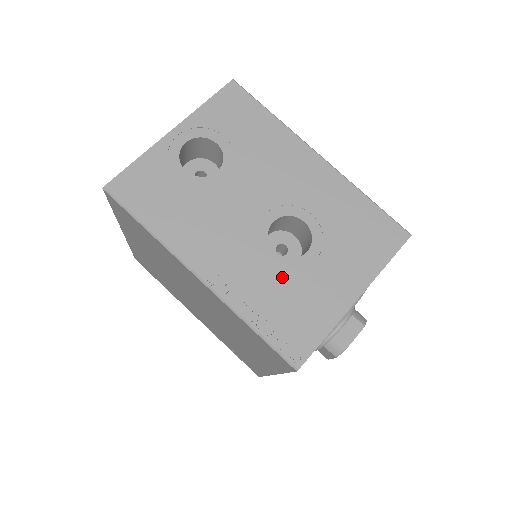
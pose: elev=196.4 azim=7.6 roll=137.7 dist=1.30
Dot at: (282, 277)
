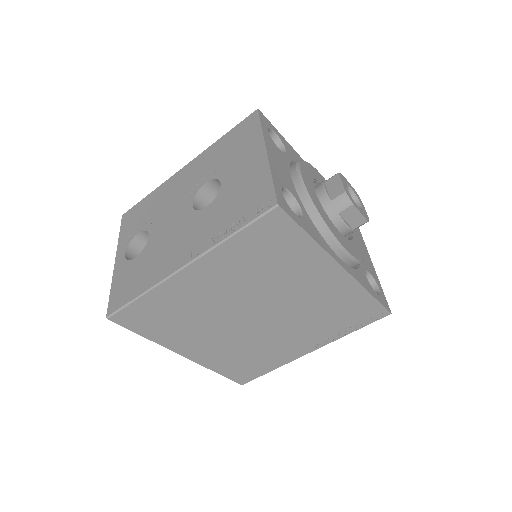
Dot at: (221, 205)
